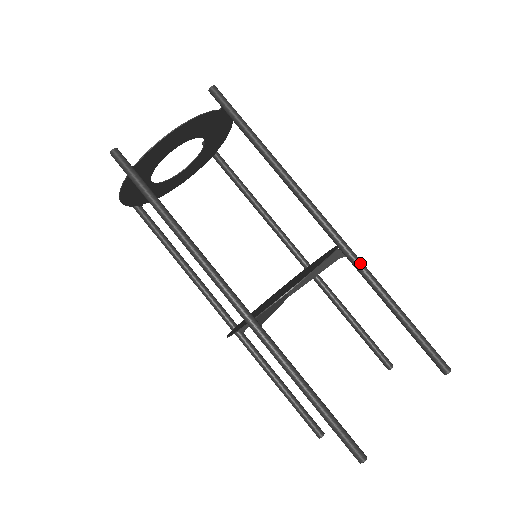
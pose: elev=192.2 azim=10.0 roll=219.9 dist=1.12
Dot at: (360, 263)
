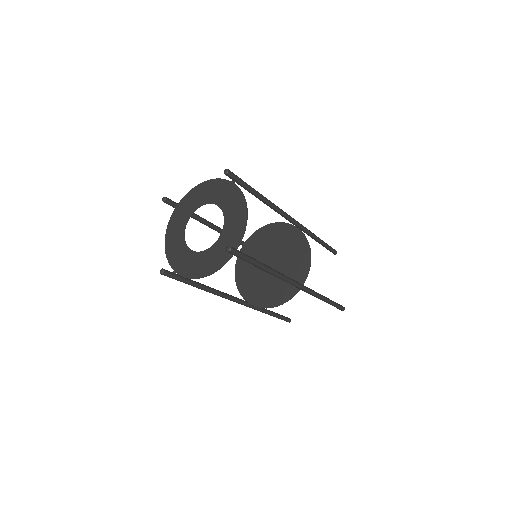
Dot at: (306, 228)
